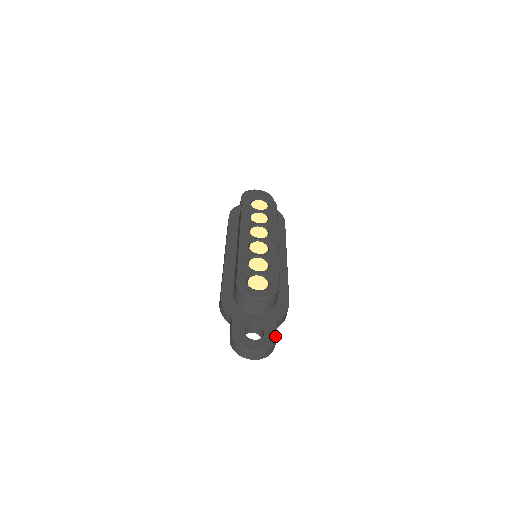
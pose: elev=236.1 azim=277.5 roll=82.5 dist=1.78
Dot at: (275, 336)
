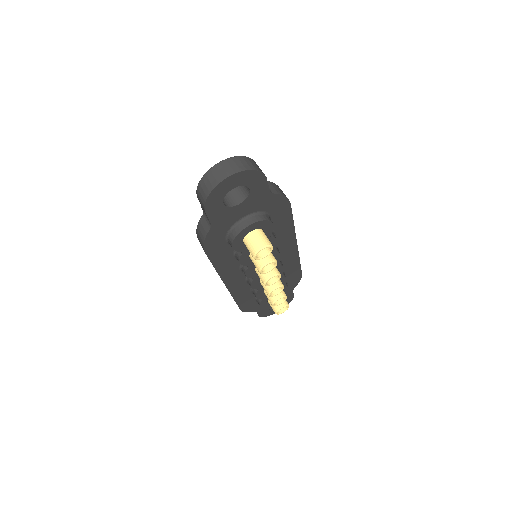
Dot at: occluded
